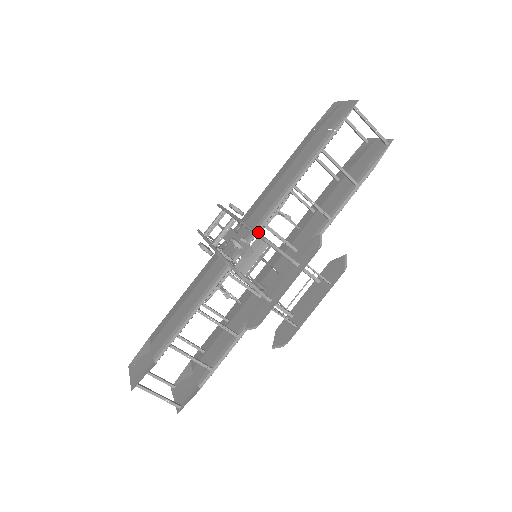
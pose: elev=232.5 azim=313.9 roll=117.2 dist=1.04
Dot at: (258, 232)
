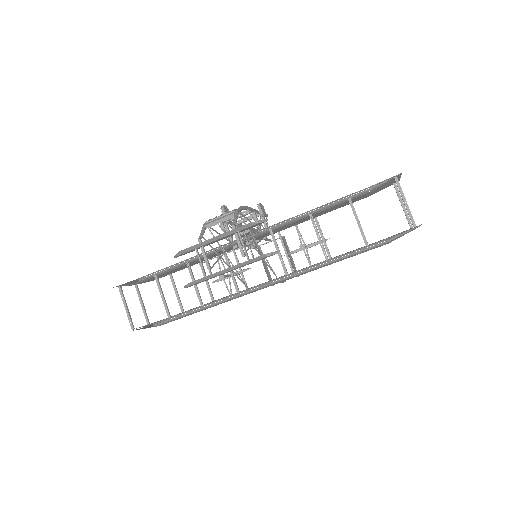
Dot at: (241, 208)
